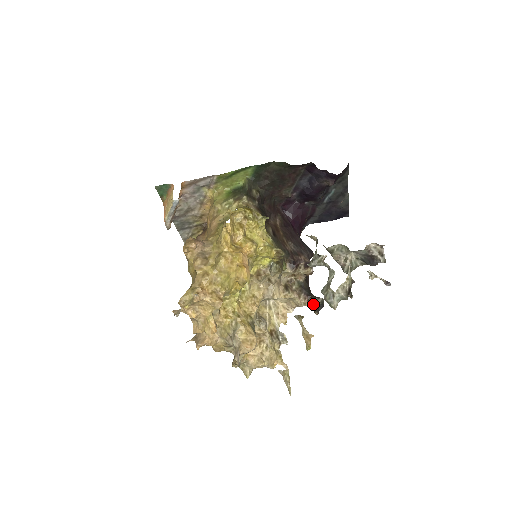
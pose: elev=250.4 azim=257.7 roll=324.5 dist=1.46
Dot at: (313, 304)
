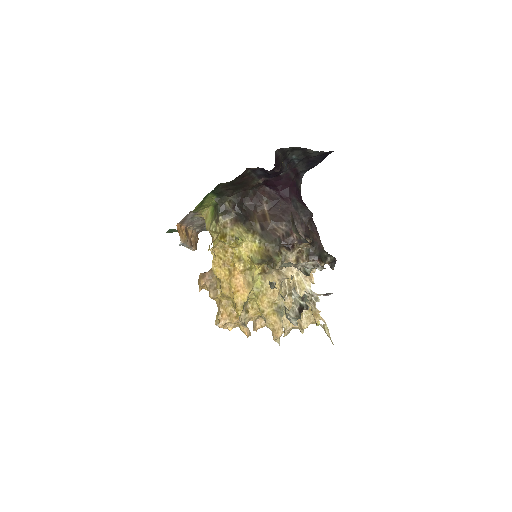
Dot at: occluded
